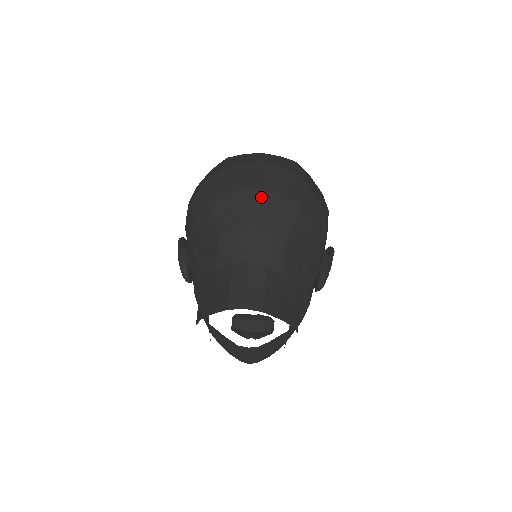
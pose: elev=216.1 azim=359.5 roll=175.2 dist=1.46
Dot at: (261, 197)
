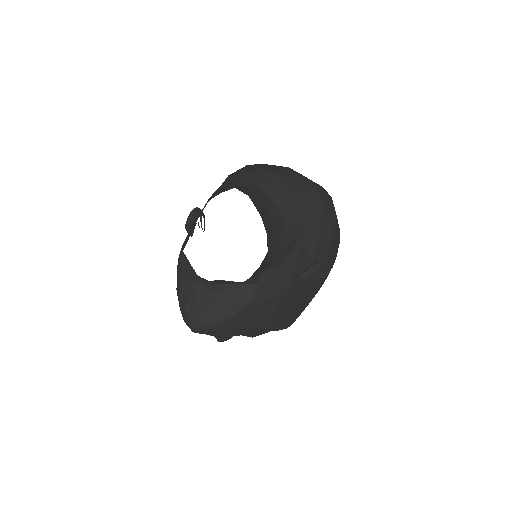
Dot at: (290, 170)
